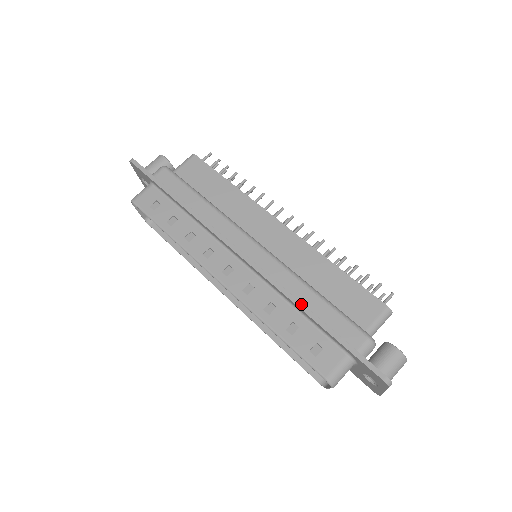
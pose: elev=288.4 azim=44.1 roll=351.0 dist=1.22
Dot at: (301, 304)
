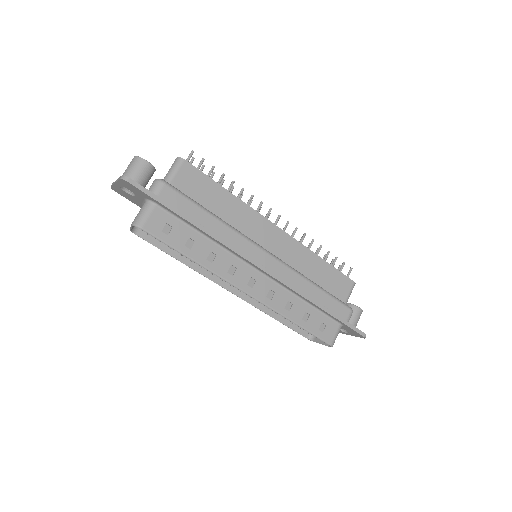
Dot at: (313, 300)
